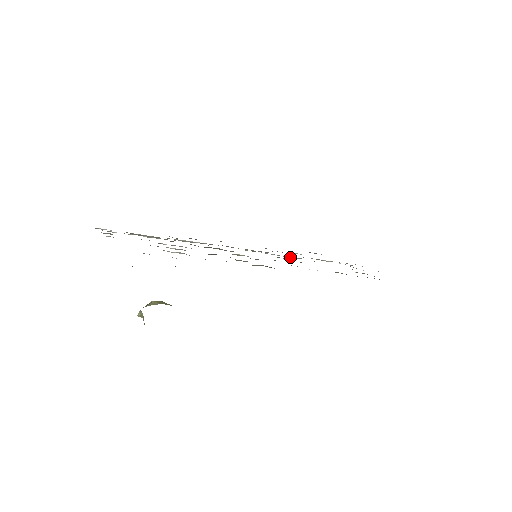
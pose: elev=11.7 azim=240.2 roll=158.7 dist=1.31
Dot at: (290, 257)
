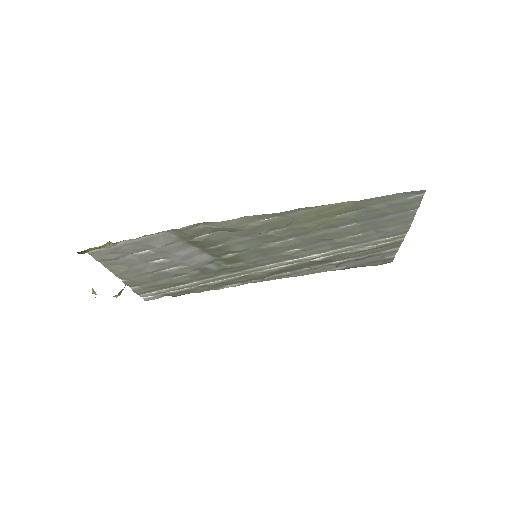
Dot at: (313, 256)
